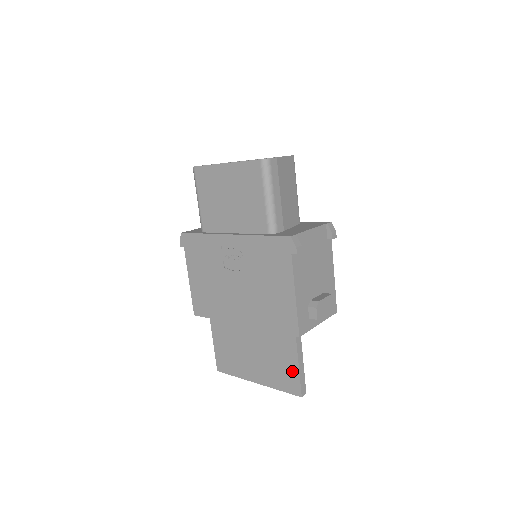
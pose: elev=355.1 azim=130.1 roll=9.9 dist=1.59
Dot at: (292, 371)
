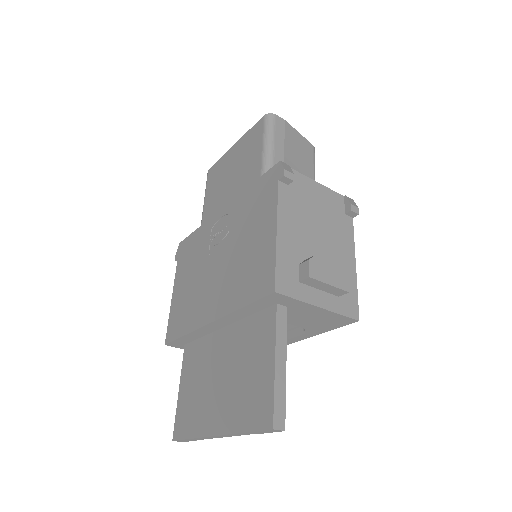
Dot at: (265, 380)
